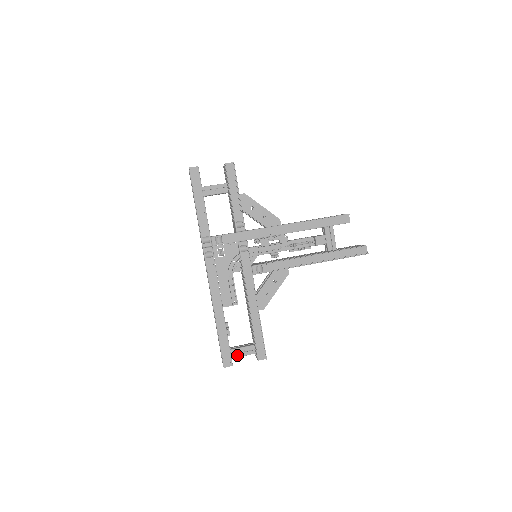
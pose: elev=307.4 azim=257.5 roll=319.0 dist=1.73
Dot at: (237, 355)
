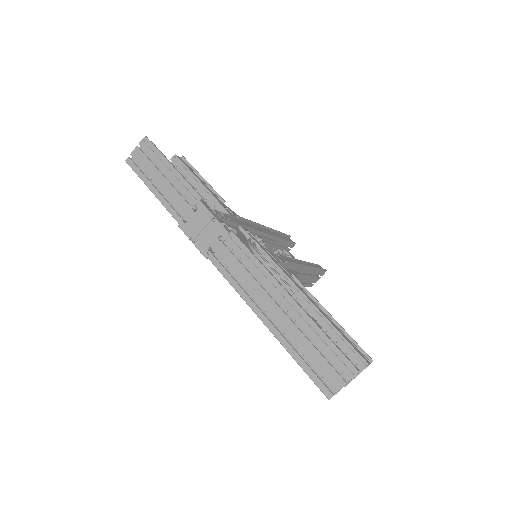
Dot at: occluded
